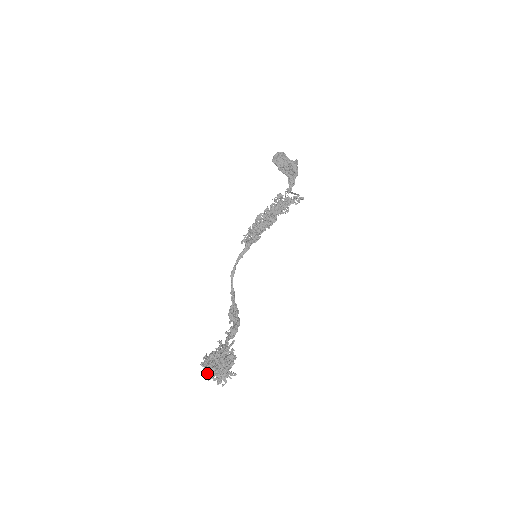
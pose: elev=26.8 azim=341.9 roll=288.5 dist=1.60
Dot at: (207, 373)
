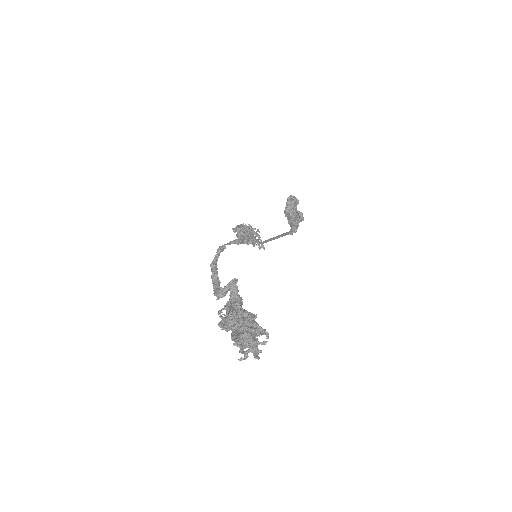
Dot at: (234, 328)
